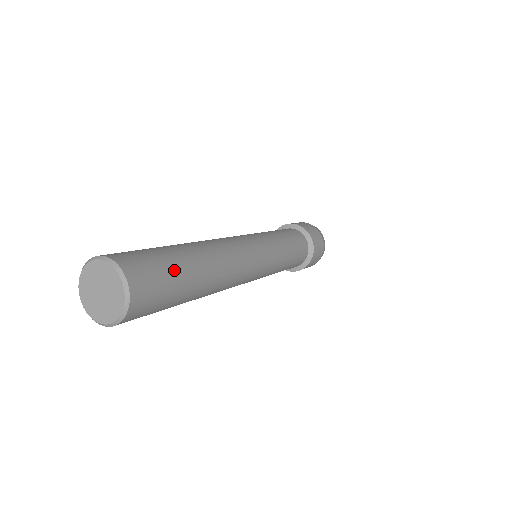
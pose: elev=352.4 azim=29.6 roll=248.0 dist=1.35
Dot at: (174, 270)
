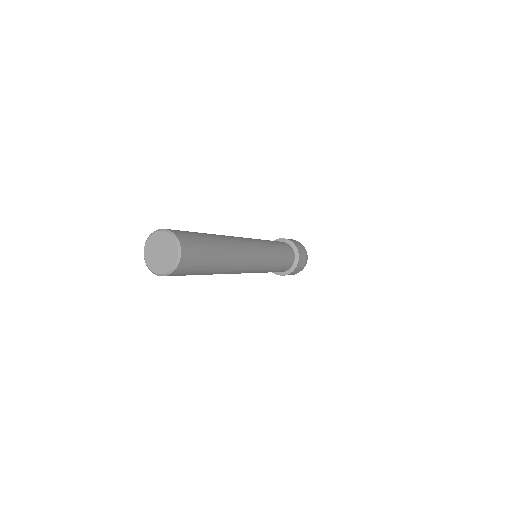
Dot at: (206, 262)
